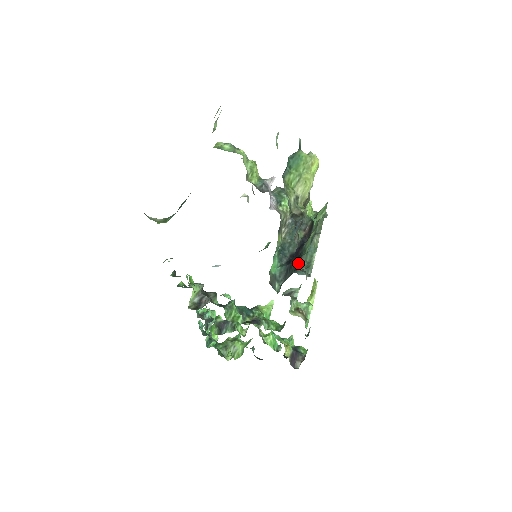
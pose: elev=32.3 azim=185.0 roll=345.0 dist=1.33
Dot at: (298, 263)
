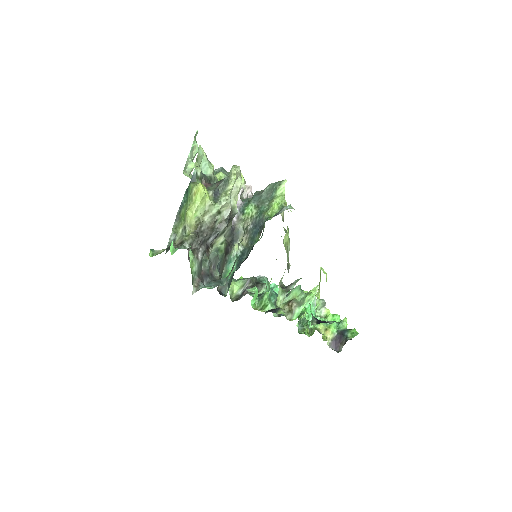
Dot at: occluded
